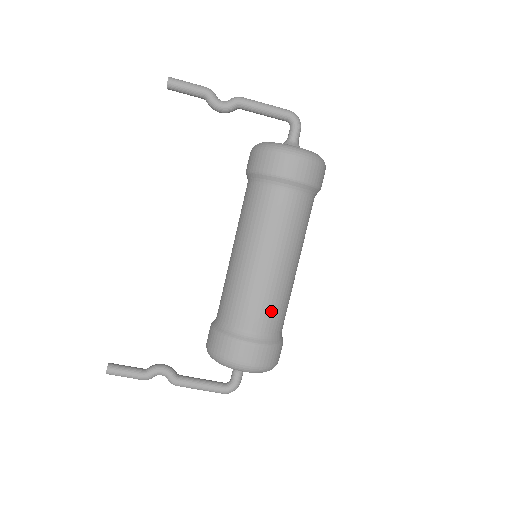
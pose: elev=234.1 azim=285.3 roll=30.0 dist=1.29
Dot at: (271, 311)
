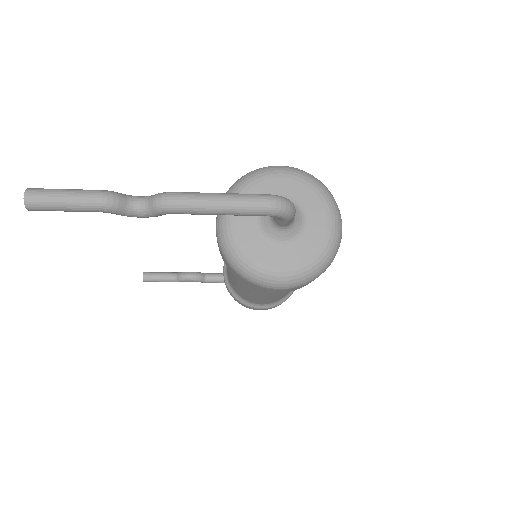
Dot at: occluded
